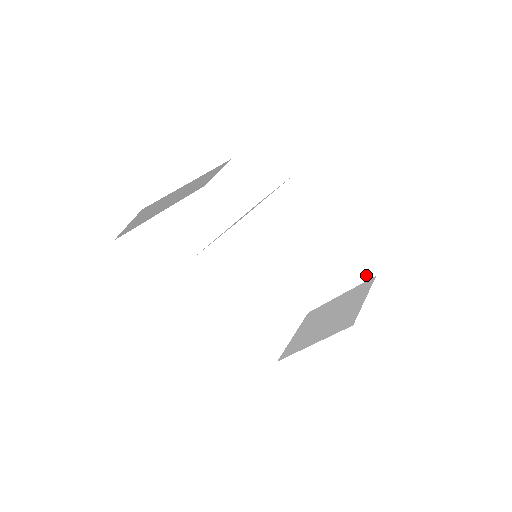
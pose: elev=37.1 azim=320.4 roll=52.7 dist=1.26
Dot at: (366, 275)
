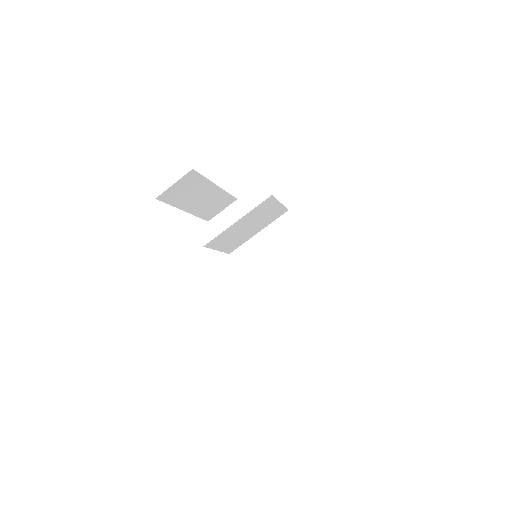
Dot at: (340, 295)
